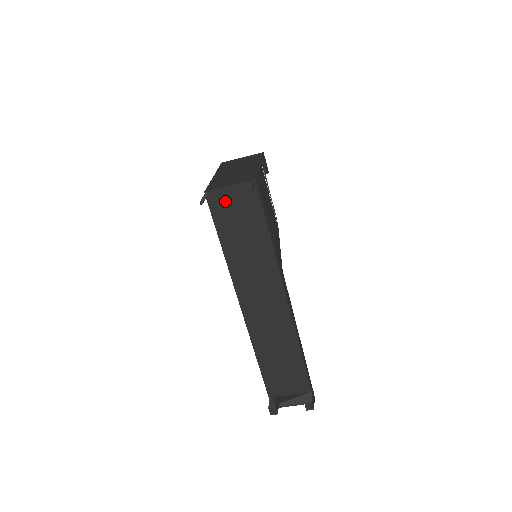
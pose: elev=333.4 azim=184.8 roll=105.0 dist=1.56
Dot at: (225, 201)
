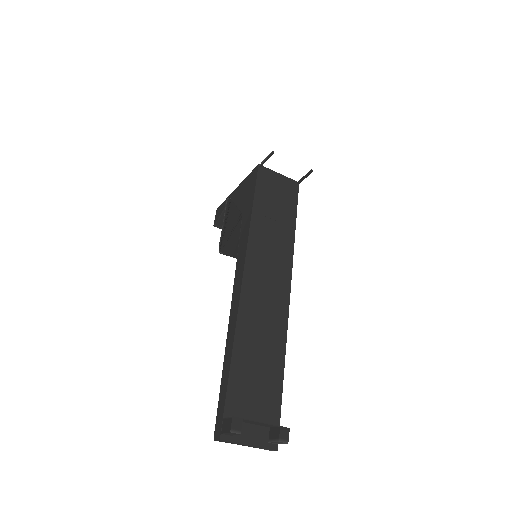
Dot at: (271, 180)
